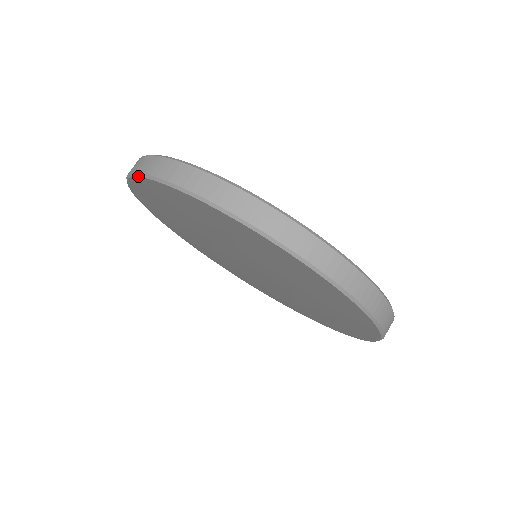
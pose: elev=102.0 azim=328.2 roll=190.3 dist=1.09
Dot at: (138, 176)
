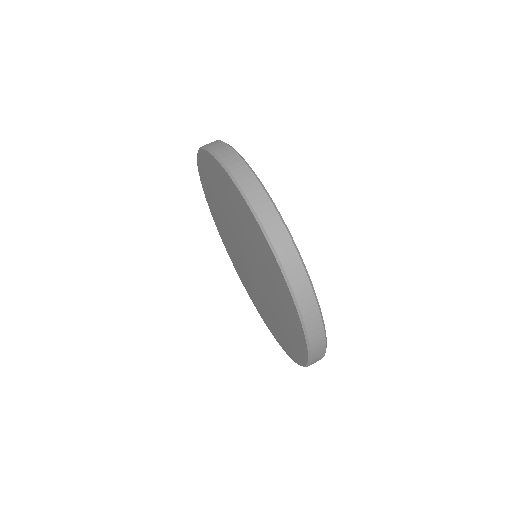
Dot at: (198, 168)
